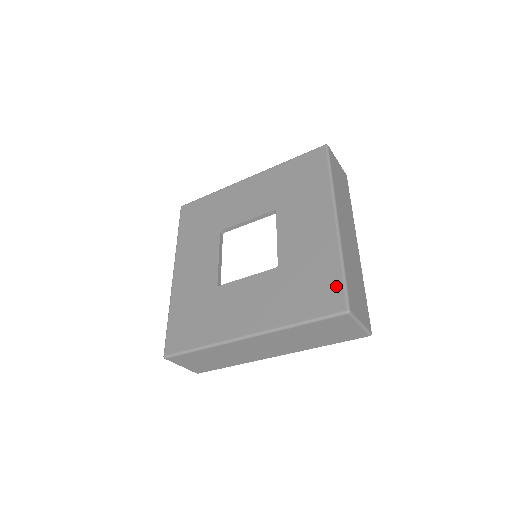
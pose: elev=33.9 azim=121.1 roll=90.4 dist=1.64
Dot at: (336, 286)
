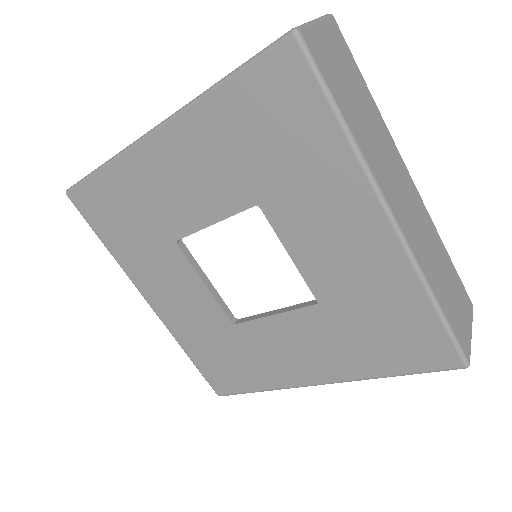
Dot at: (436, 337)
